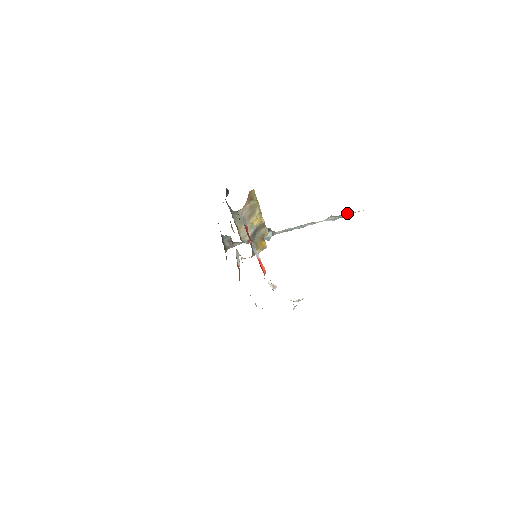
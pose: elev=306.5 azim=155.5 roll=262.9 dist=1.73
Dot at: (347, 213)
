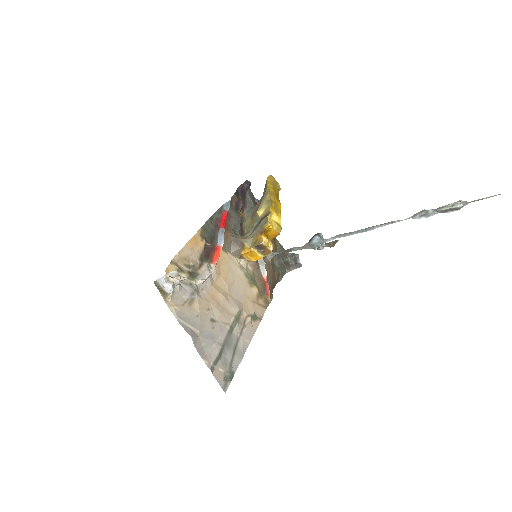
Dot at: (453, 203)
